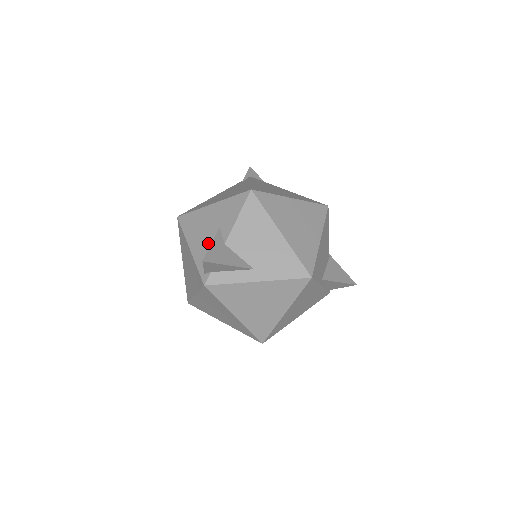
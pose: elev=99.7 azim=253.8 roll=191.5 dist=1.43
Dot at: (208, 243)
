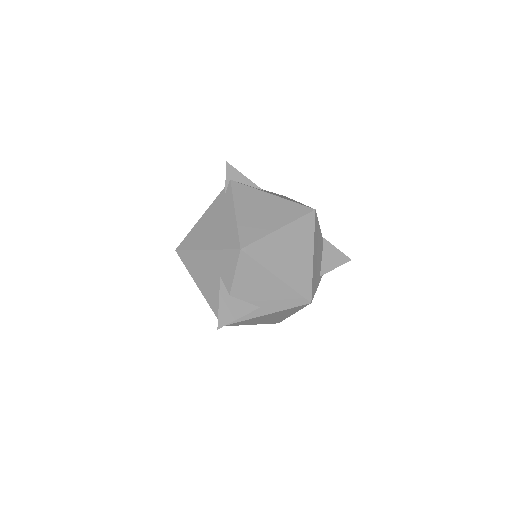
Dot at: (214, 289)
